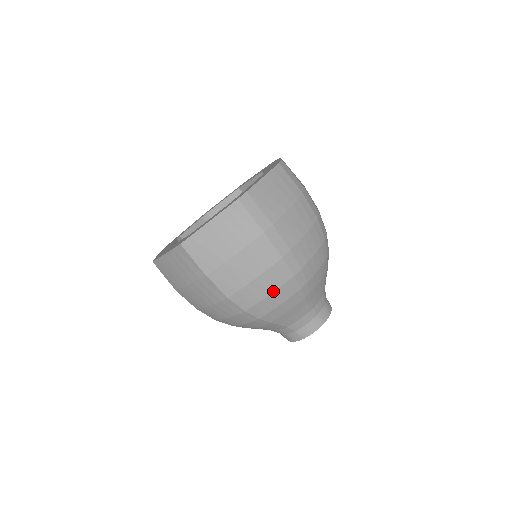
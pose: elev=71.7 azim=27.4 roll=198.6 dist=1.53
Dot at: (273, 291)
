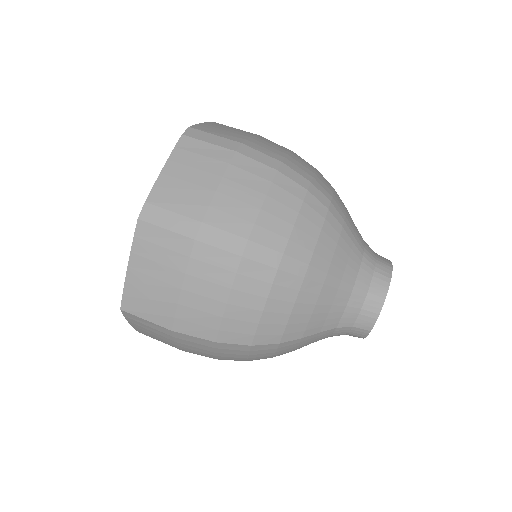
Dot at: (264, 304)
